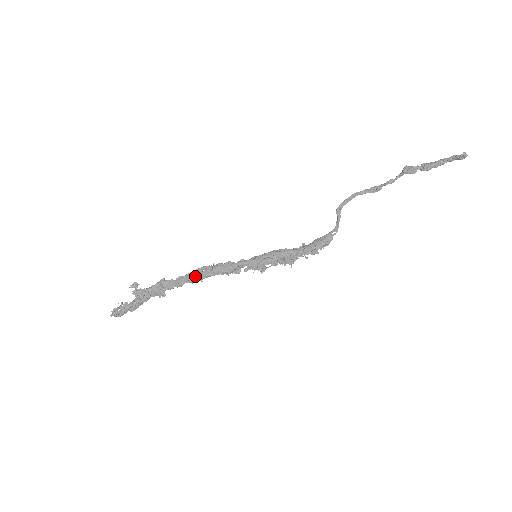
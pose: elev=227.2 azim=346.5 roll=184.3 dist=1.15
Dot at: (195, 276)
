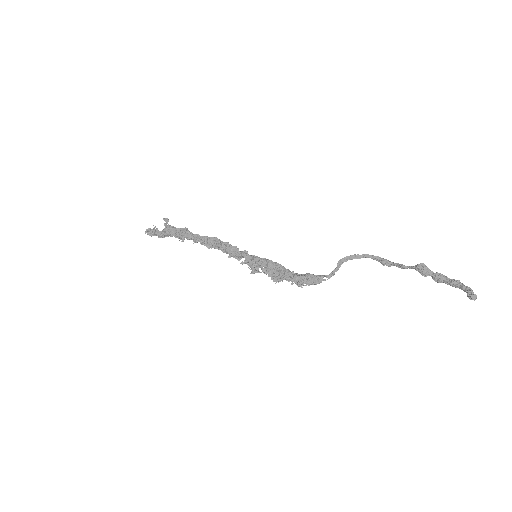
Dot at: (207, 242)
